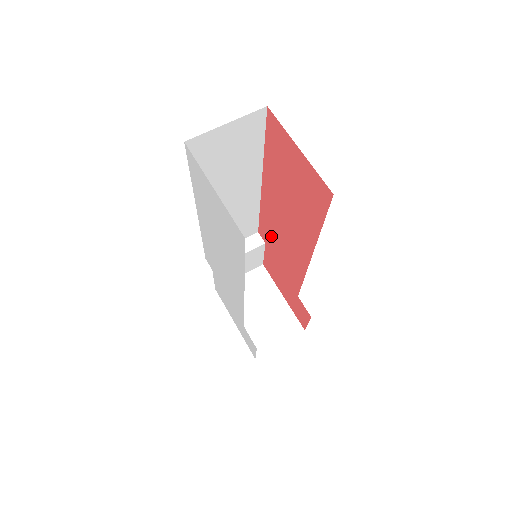
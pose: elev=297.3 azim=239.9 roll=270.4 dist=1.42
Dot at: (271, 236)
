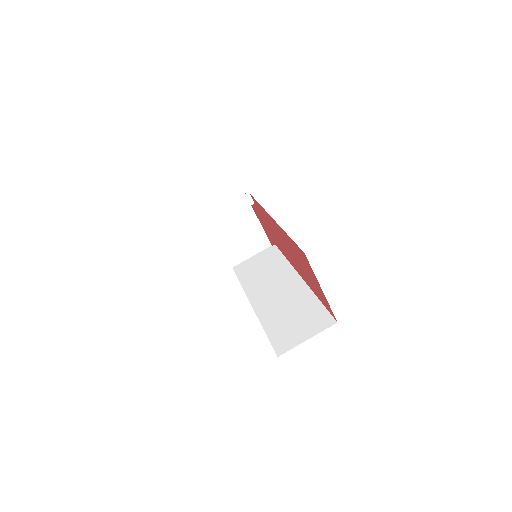
Dot at: (264, 217)
